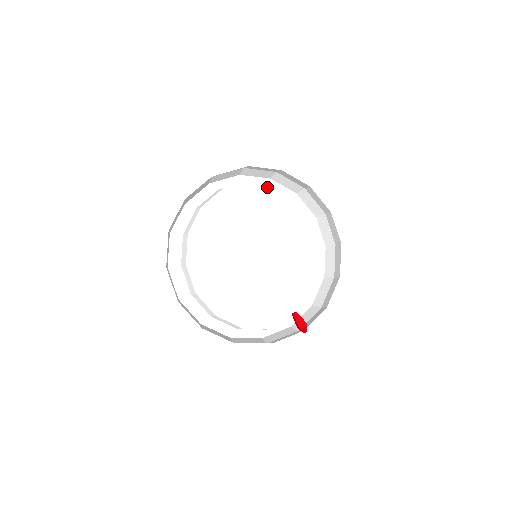
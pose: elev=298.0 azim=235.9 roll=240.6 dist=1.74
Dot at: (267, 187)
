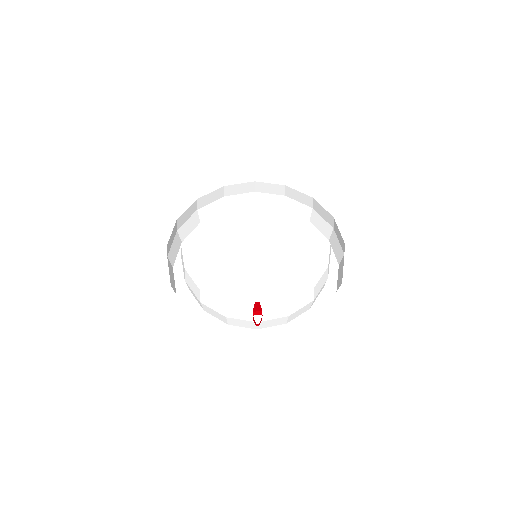
Dot at: (303, 225)
